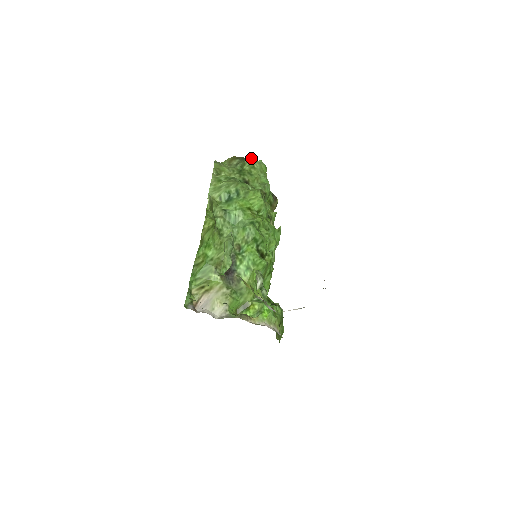
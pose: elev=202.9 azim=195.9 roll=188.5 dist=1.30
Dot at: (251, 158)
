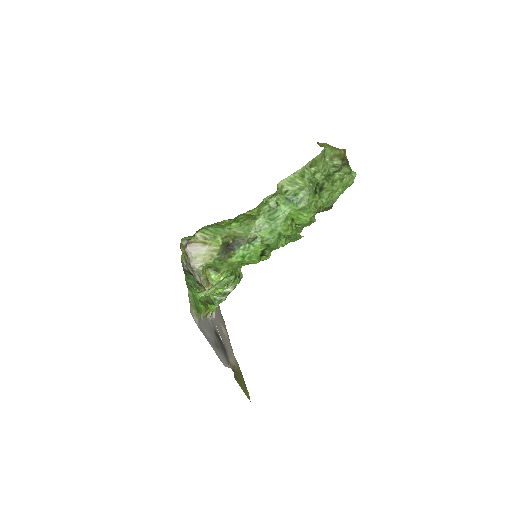
Dot at: (350, 171)
